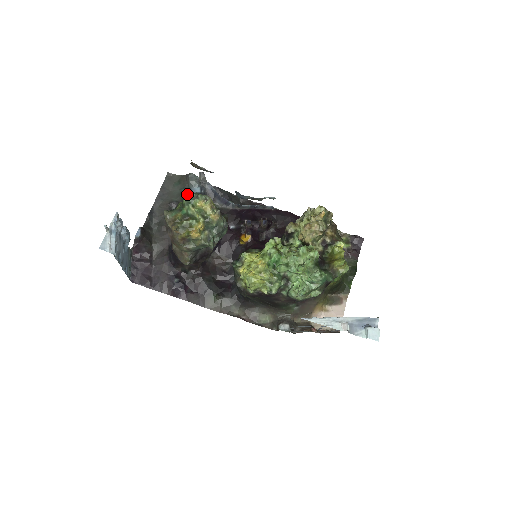
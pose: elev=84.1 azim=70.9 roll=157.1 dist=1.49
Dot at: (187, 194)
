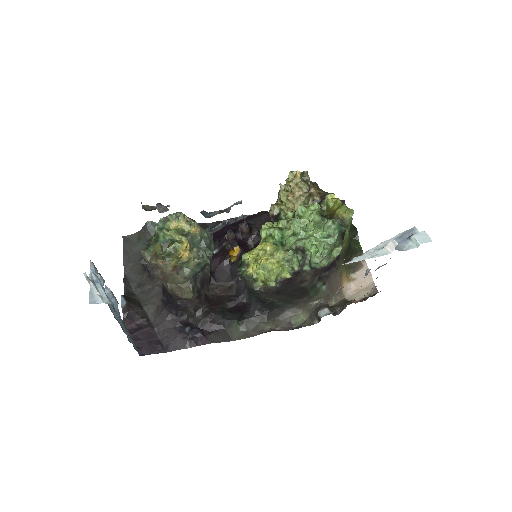
Dot at: occluded
